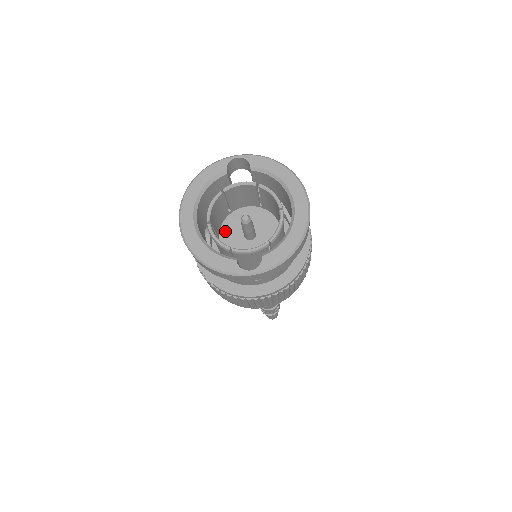
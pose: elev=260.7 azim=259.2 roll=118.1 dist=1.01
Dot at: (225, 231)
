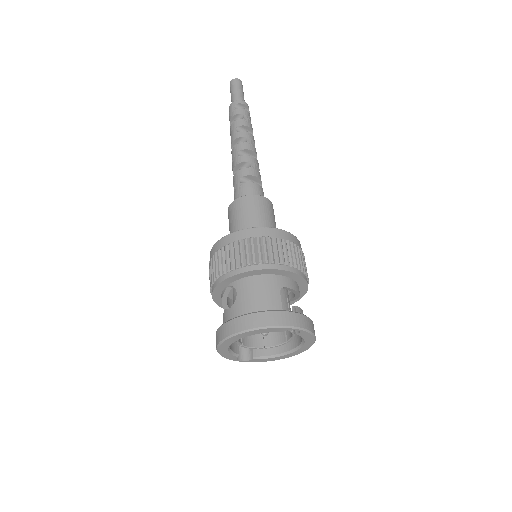
Dot at: occluded
